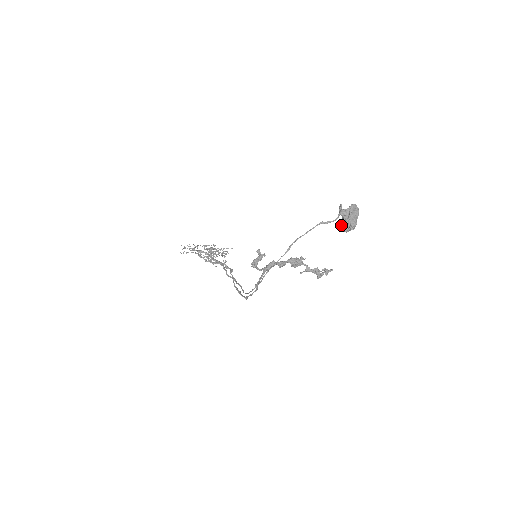
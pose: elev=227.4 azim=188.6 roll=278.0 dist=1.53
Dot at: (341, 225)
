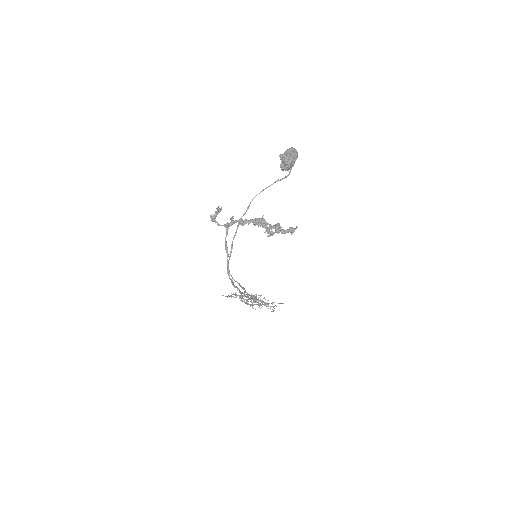
Dot at: (280, 165)
